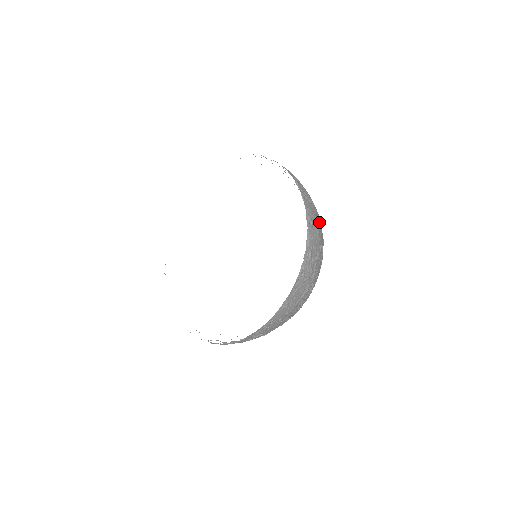
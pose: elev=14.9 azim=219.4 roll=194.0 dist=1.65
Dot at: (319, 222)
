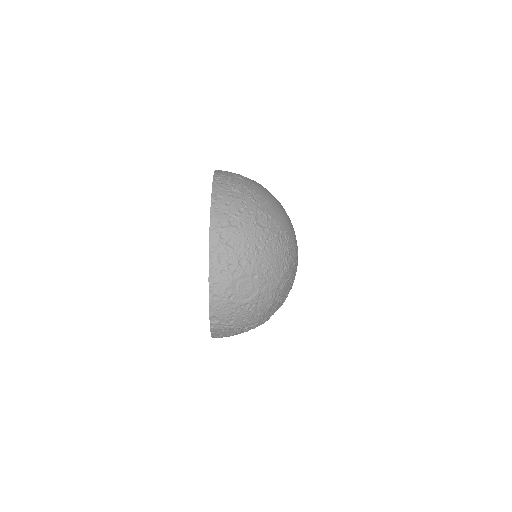
Dot at: (246, 283)
